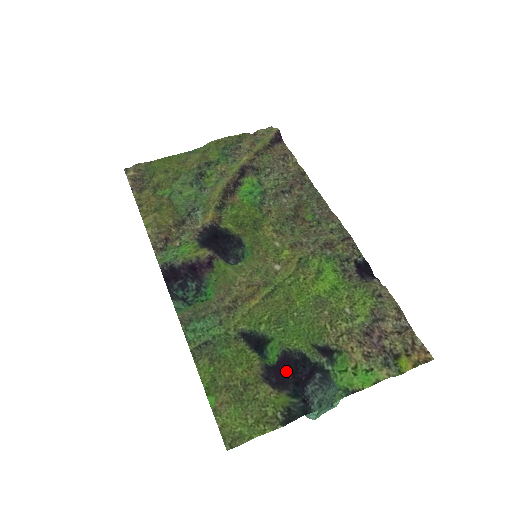
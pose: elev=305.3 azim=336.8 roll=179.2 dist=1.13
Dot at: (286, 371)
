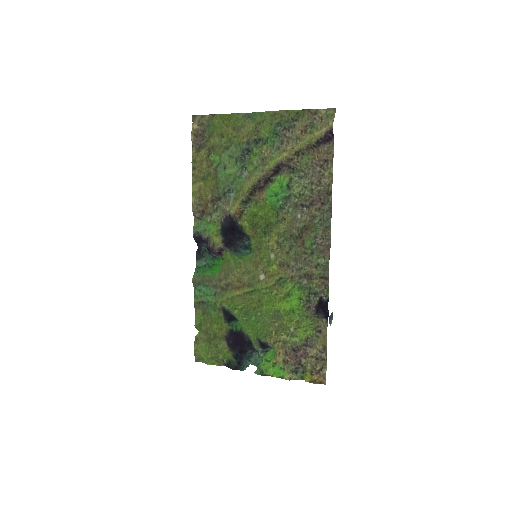
Dot at: (239, 342)
